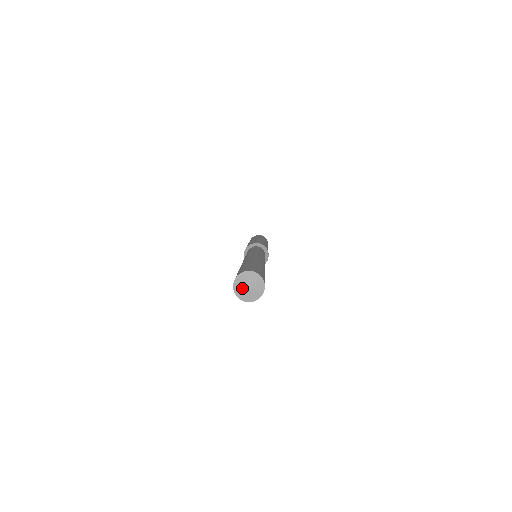
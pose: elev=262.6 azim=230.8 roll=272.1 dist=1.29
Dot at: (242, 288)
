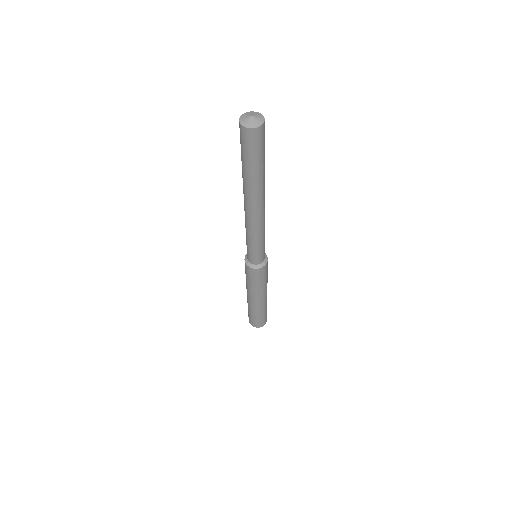
Dot at: (247, 116)
